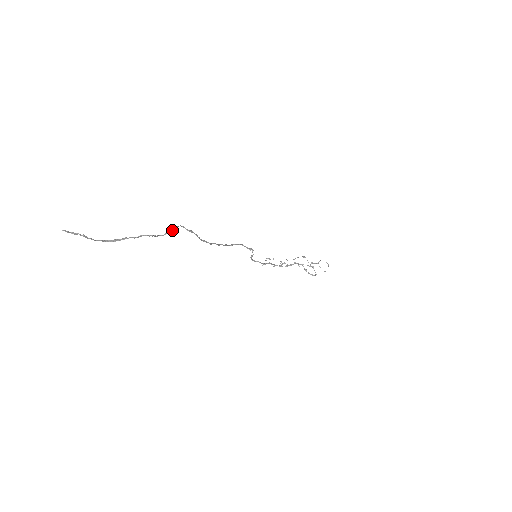
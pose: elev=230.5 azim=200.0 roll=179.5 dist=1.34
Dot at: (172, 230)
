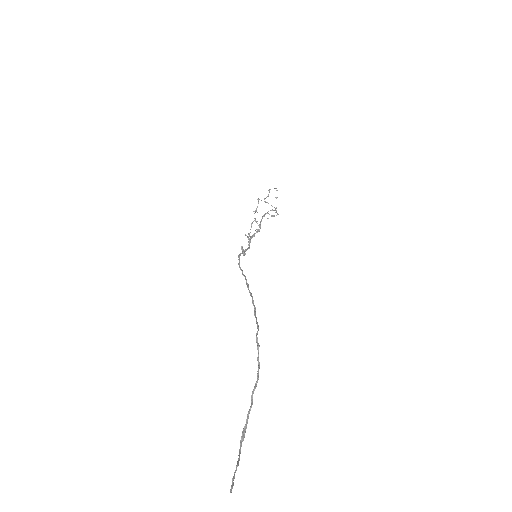
Dot at: (258, 351)
